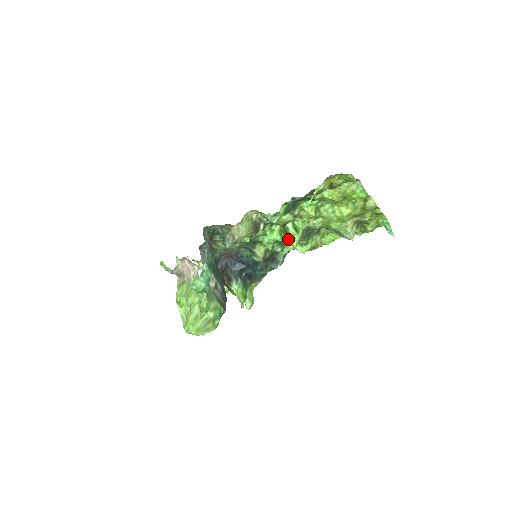
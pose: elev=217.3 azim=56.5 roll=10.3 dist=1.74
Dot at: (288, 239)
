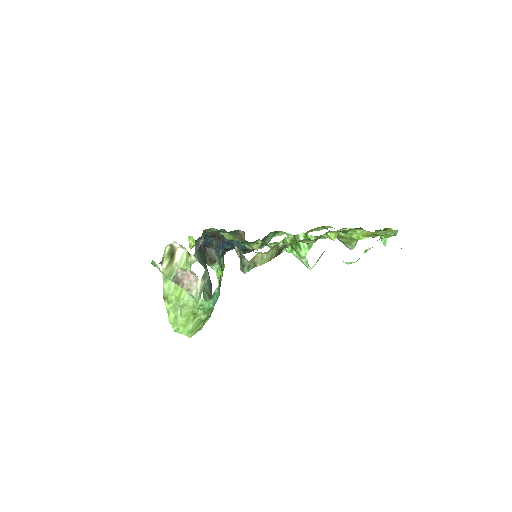
Dot at: (298, 252)
